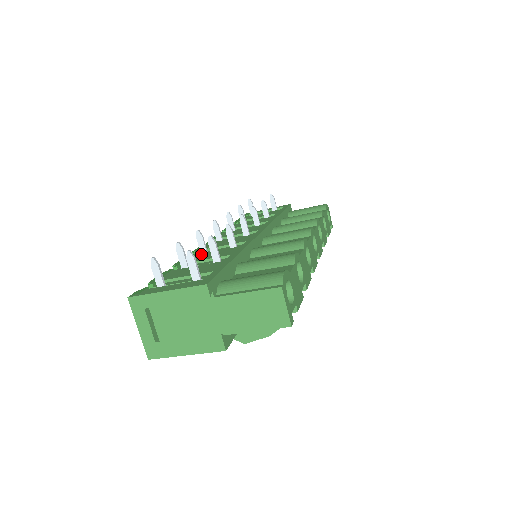
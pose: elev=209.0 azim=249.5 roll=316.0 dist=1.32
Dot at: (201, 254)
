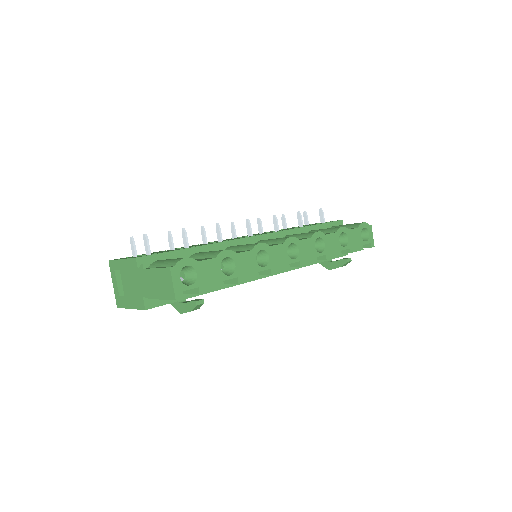
Dot at: occluded
